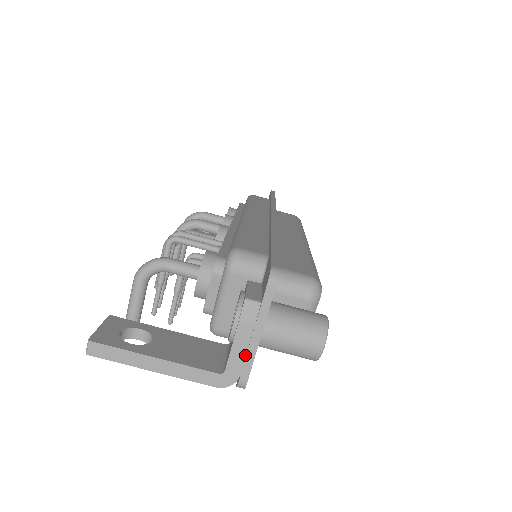
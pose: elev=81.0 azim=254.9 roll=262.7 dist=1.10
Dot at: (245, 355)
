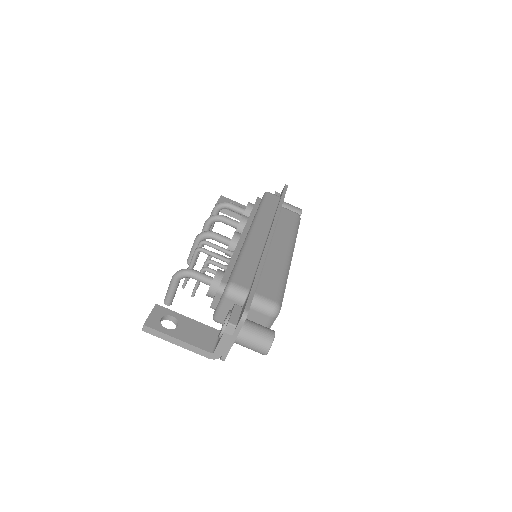
Dot at: (225, 348)
